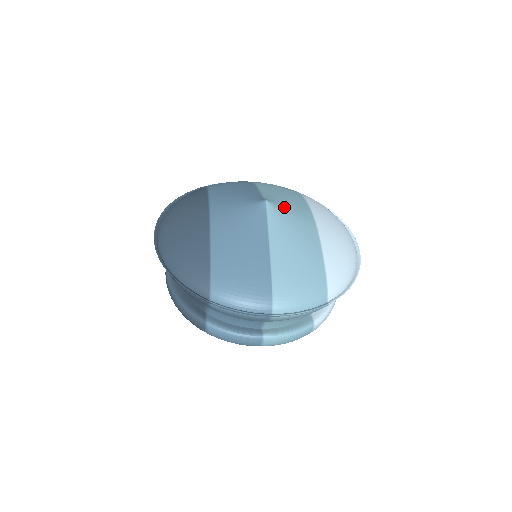
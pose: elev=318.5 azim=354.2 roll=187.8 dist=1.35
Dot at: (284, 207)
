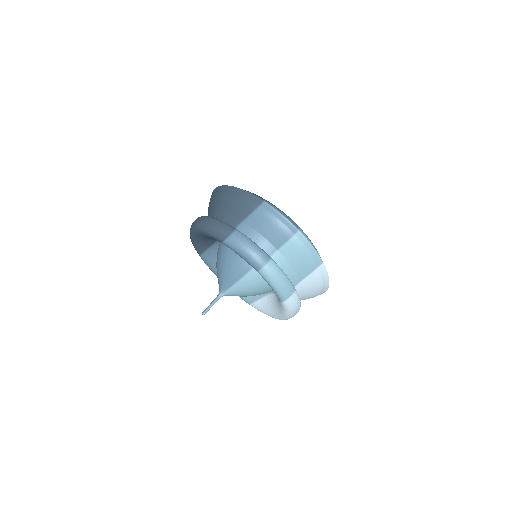
Dot at: occluded
